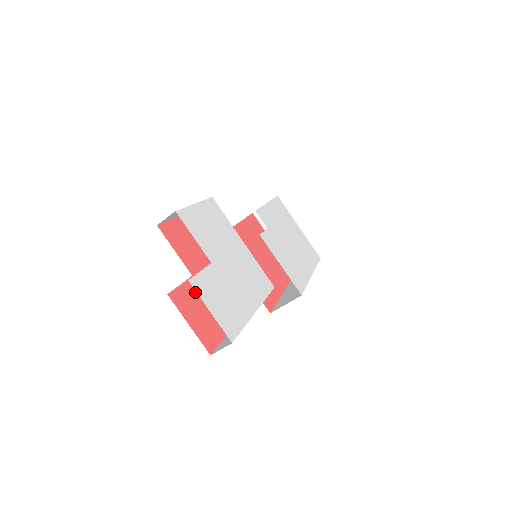
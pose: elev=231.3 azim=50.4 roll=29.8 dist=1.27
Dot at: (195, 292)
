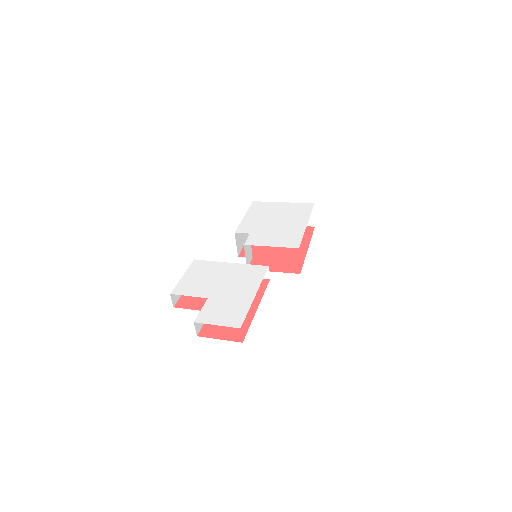
Dot at: occluded
